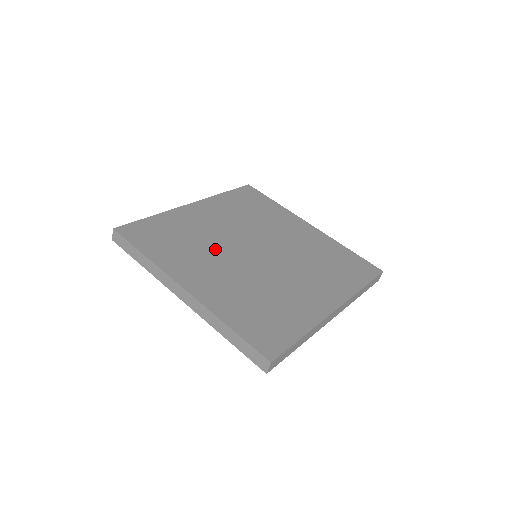
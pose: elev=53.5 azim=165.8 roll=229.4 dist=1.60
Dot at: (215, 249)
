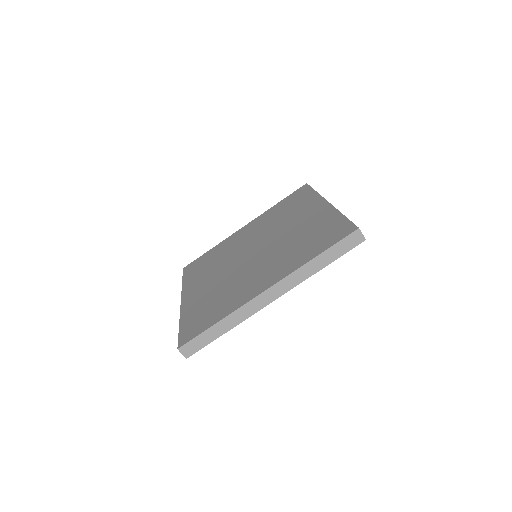
Dot at: (237, 277)
